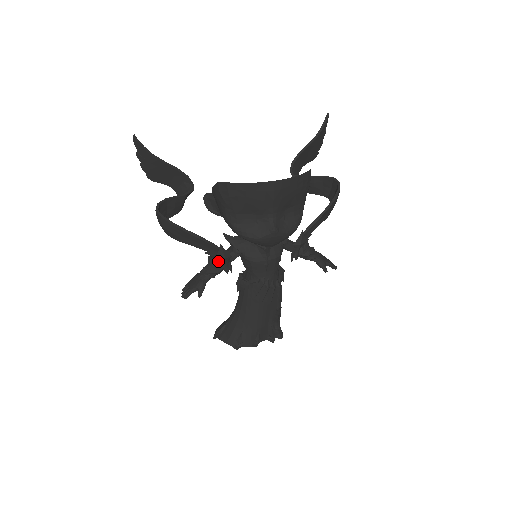
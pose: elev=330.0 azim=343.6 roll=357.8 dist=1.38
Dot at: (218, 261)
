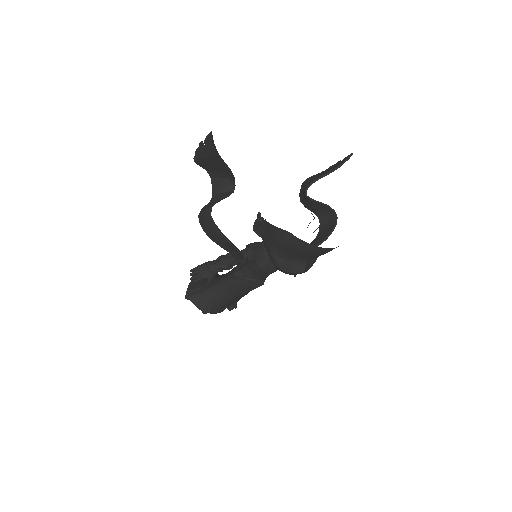
Dot at: (233, 260)
